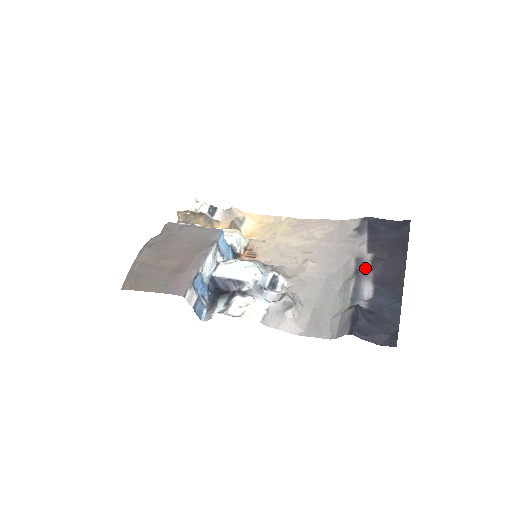
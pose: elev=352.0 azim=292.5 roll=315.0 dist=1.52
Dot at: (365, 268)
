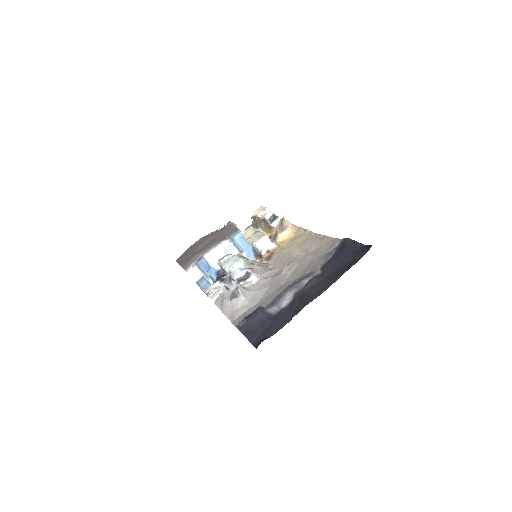
Dot at: (304, 282)
